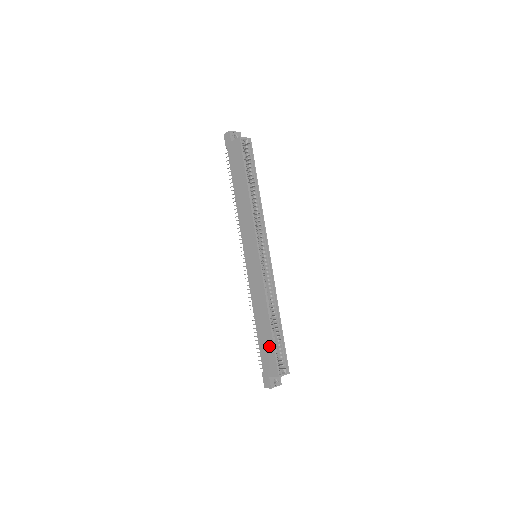
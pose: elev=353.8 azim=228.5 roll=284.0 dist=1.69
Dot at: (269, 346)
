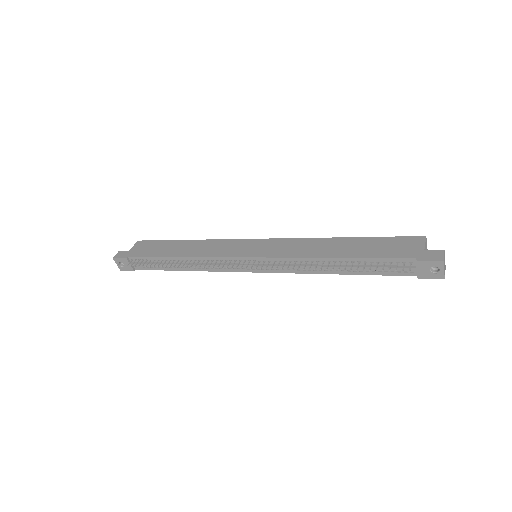
Dot at: (377, 242)
